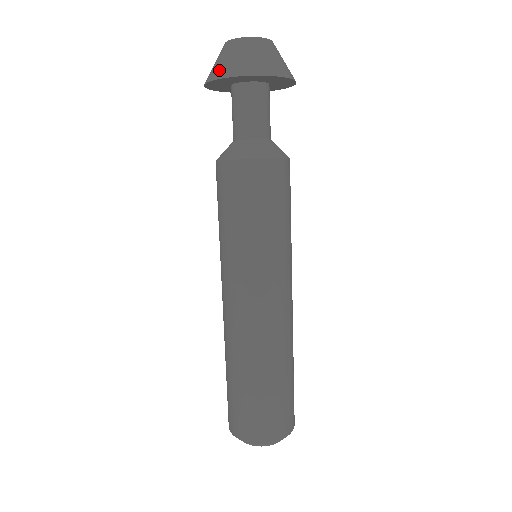
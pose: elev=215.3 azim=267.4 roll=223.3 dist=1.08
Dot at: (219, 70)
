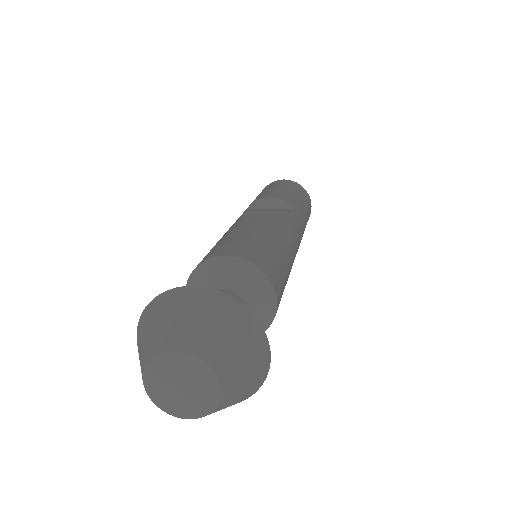
Dot at: occluded
